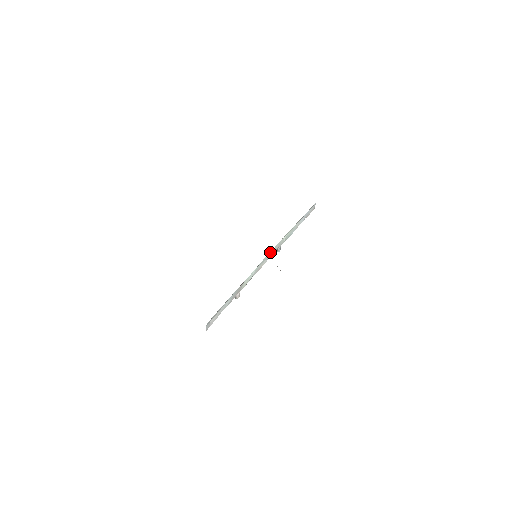
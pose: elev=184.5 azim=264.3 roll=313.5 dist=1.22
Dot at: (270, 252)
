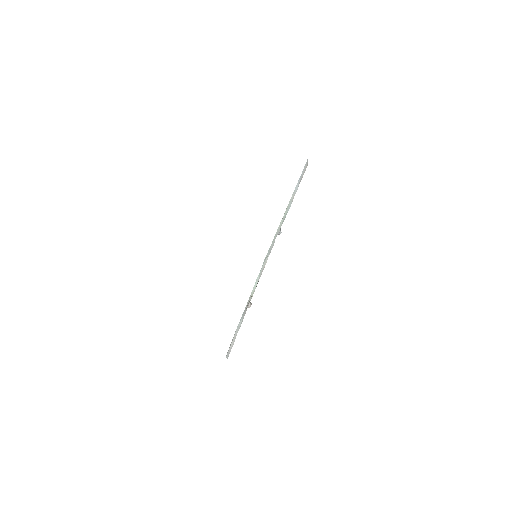
Dot at: (269, 248)
